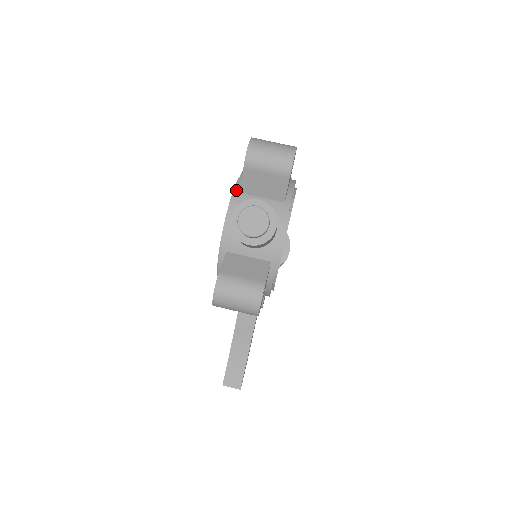
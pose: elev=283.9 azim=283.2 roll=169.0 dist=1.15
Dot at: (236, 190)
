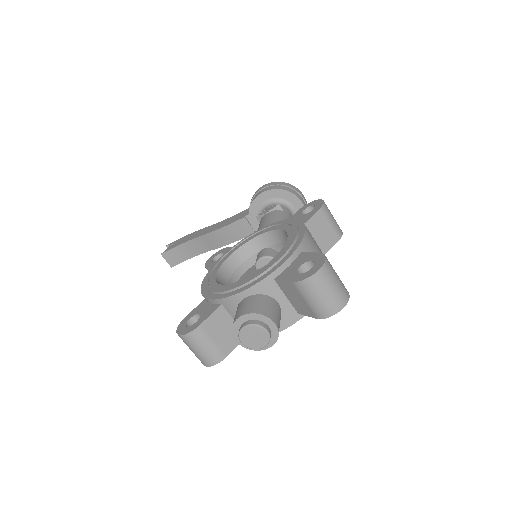
Dot at: (273, 274)
